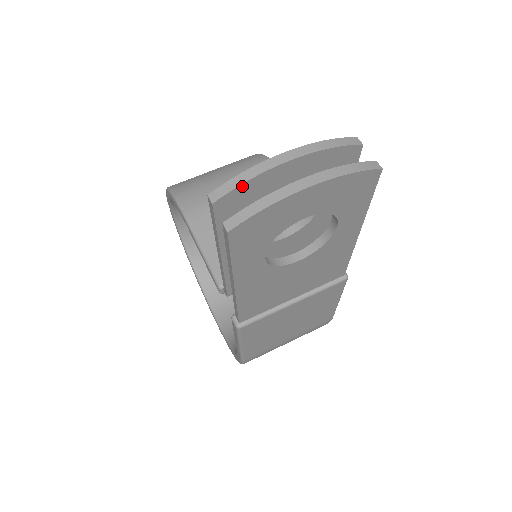
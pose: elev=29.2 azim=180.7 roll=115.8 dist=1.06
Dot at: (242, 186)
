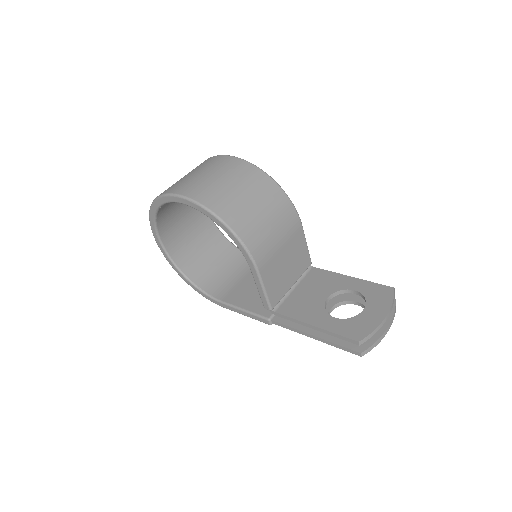
Dot at: (371, 336)
